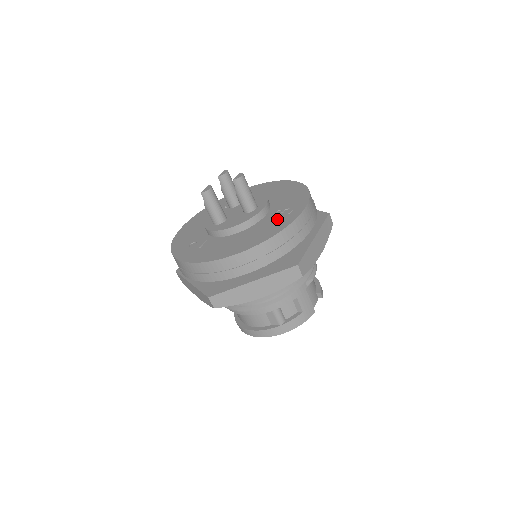
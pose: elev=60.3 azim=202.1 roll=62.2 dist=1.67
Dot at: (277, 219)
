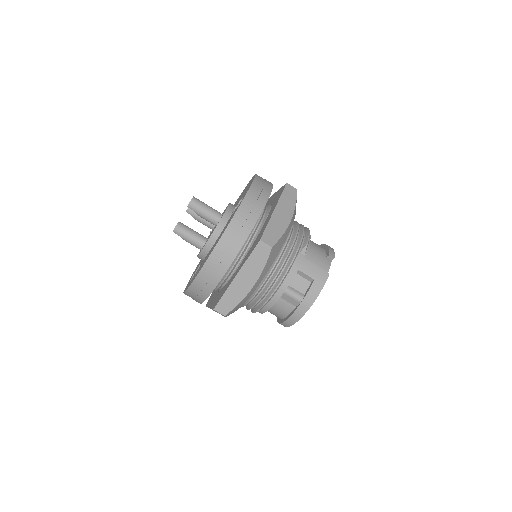
Dot at: occluded
